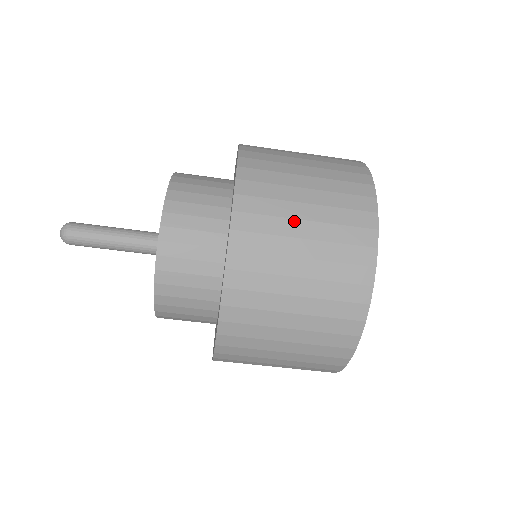
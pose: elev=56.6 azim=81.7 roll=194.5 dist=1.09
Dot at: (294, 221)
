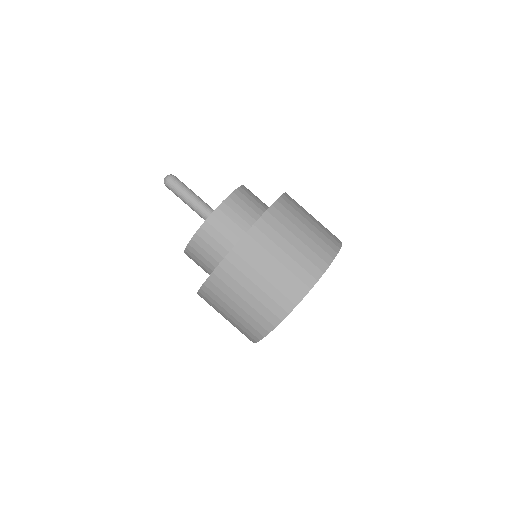
Dot at: occluded
